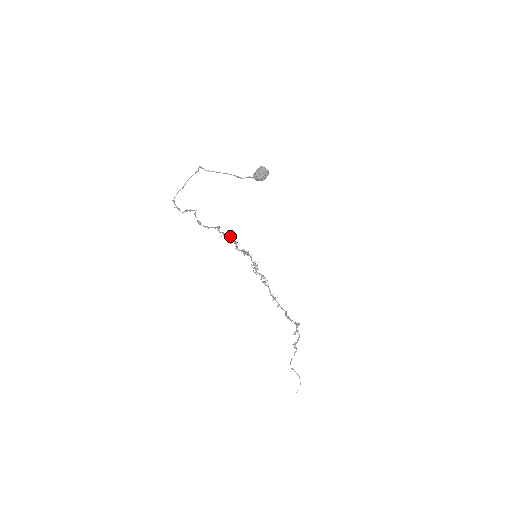
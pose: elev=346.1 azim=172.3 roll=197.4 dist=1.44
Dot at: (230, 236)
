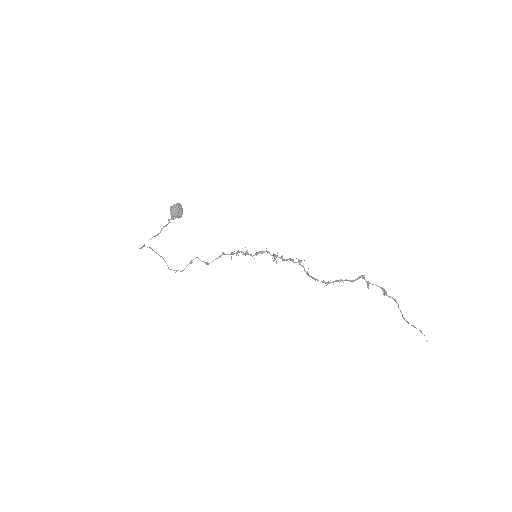
Dot at: (236, 252)
